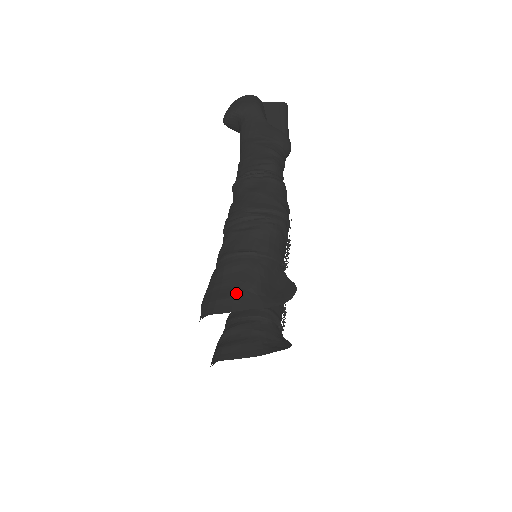
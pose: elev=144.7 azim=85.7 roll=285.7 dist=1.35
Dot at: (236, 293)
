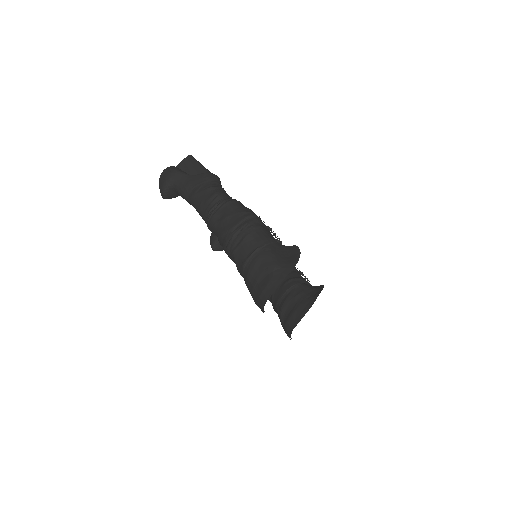
Dot at: (269, 278)
